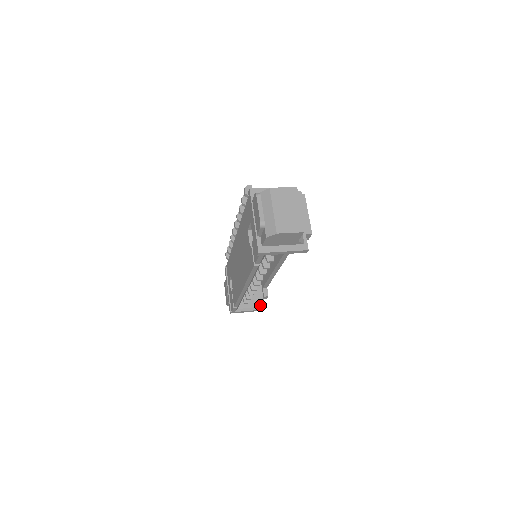
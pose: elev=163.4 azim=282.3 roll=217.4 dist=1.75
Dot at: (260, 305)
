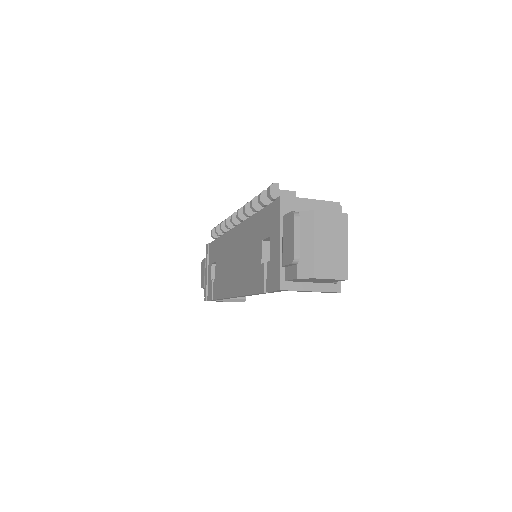
Dot at: (241, 297)
